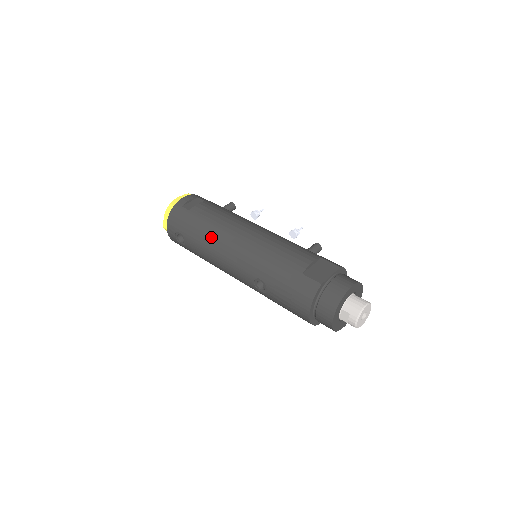
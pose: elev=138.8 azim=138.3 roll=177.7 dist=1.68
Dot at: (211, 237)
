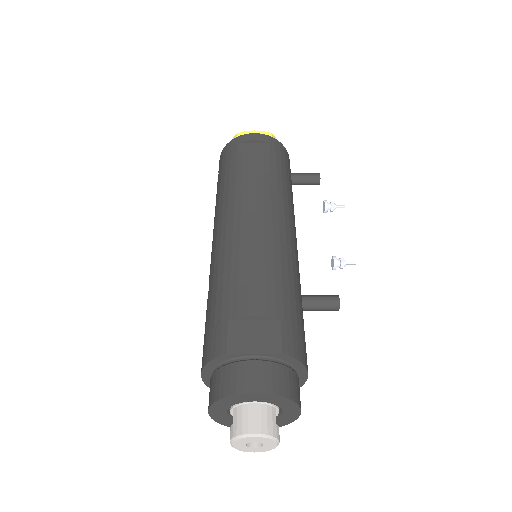
Dot at: (223, 198)
